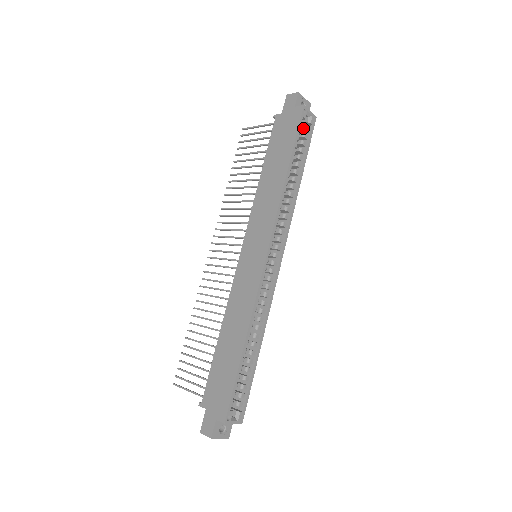
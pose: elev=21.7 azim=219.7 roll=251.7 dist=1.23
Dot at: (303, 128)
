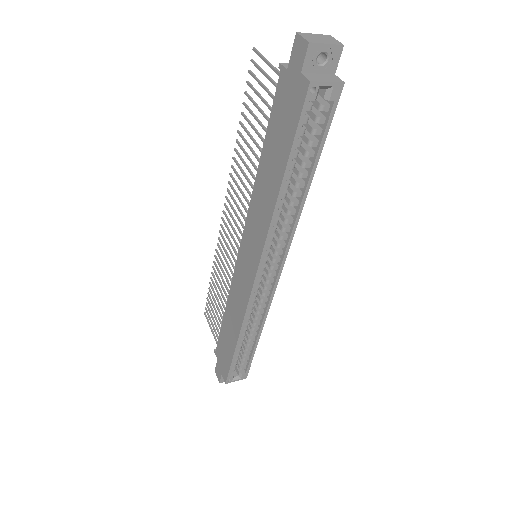
Dot at: (317, 106)
